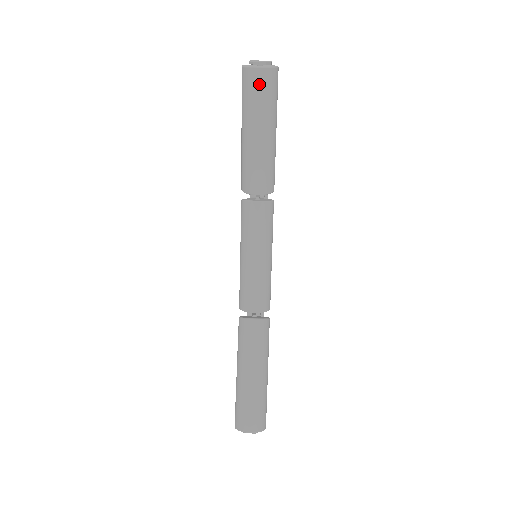
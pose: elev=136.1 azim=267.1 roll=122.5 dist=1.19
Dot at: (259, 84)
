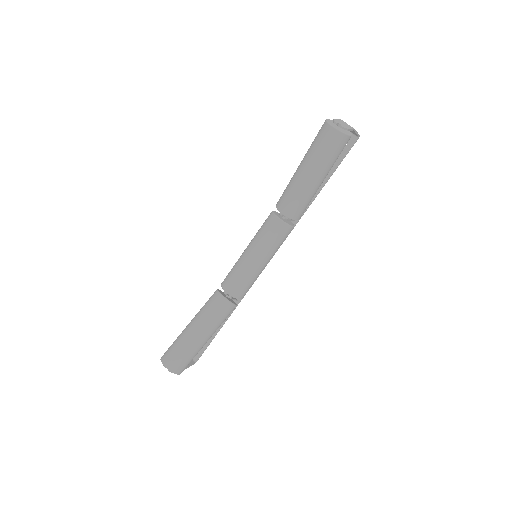
Dot at: (327, 138)
